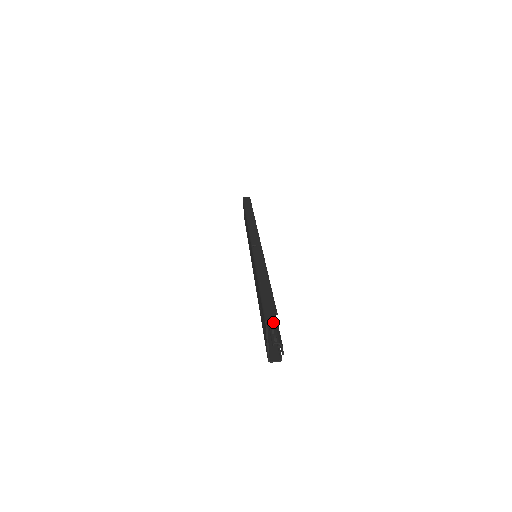
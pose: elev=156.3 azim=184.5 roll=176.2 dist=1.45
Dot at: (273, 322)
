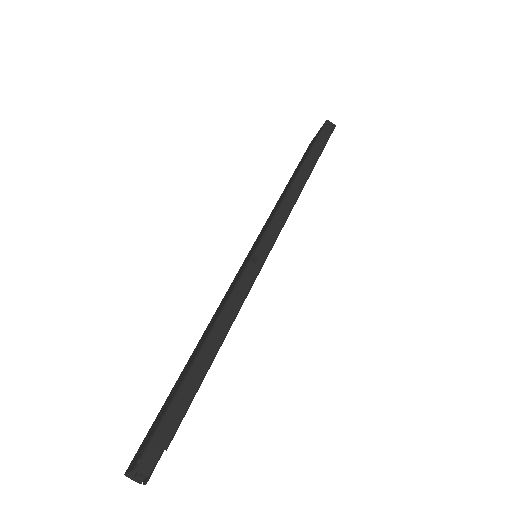
Dot at: (144, 473)
